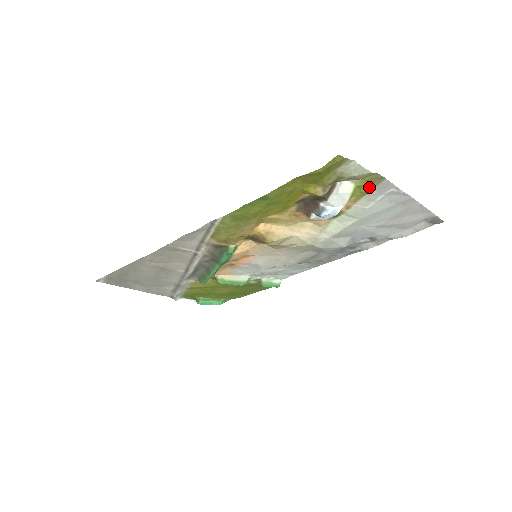
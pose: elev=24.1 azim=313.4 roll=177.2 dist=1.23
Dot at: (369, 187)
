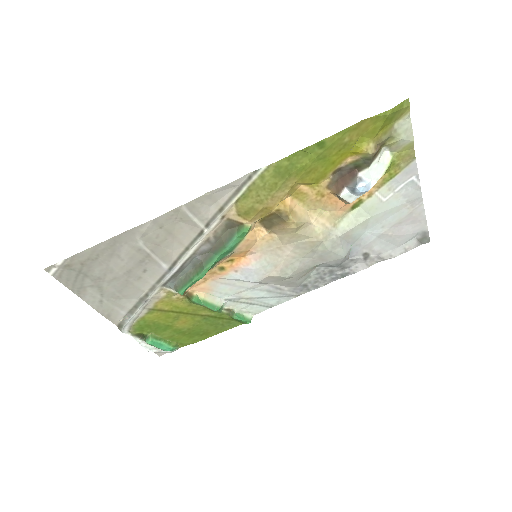
Dot at: (398, 169)
